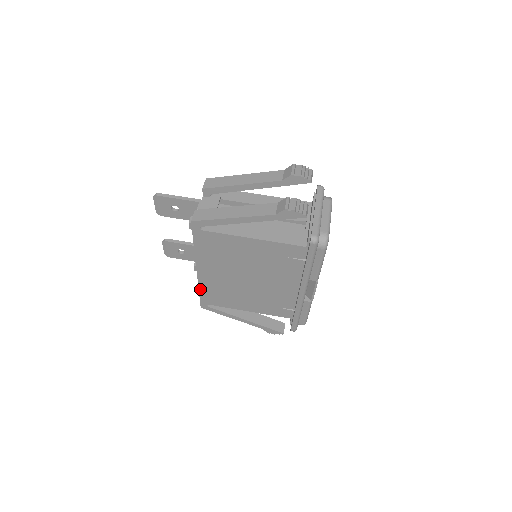
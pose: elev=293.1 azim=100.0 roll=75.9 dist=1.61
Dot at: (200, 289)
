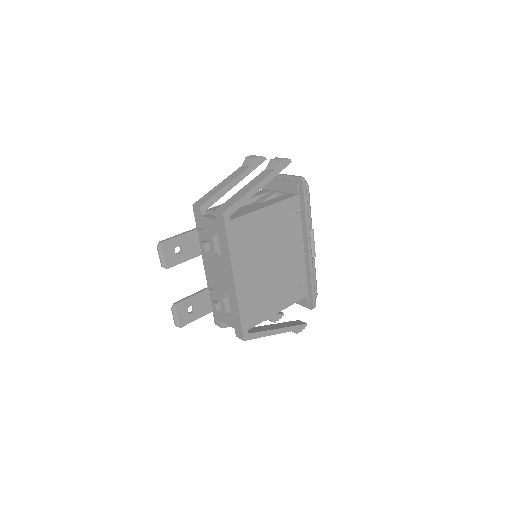
Dot at: (240, 310)
